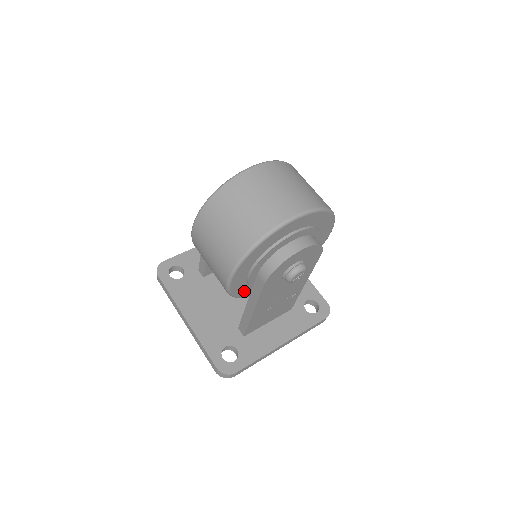
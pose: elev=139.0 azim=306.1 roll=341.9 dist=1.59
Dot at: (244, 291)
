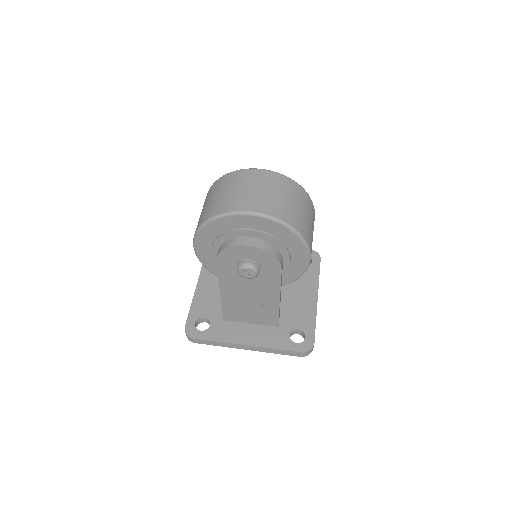
Dot at: occluded
